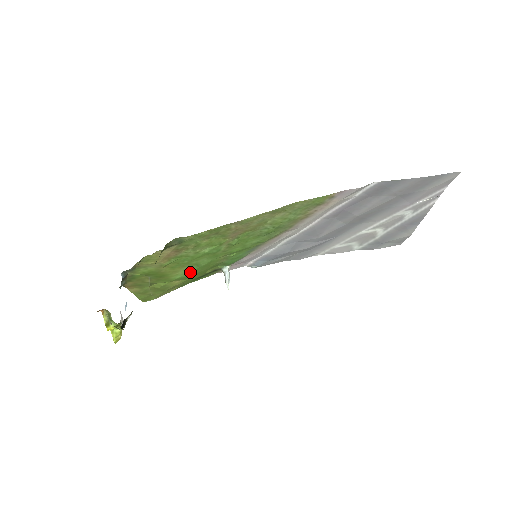
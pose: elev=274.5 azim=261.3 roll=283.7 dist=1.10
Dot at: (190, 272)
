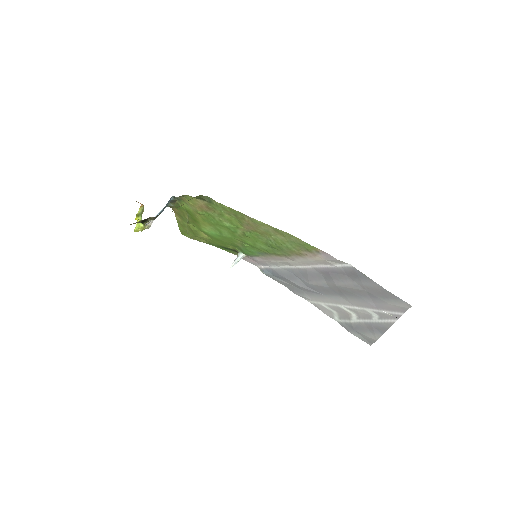
Dot at: (215, 234)
